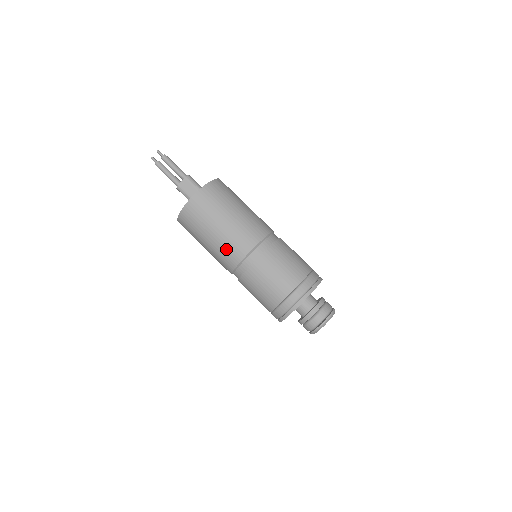
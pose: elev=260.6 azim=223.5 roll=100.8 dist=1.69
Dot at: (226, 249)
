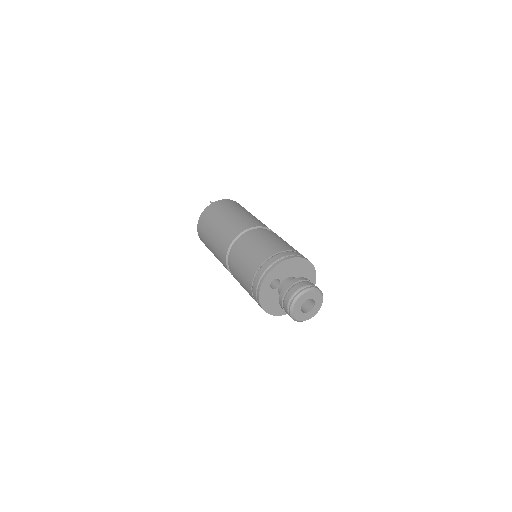
Dot at: (218, 249)
